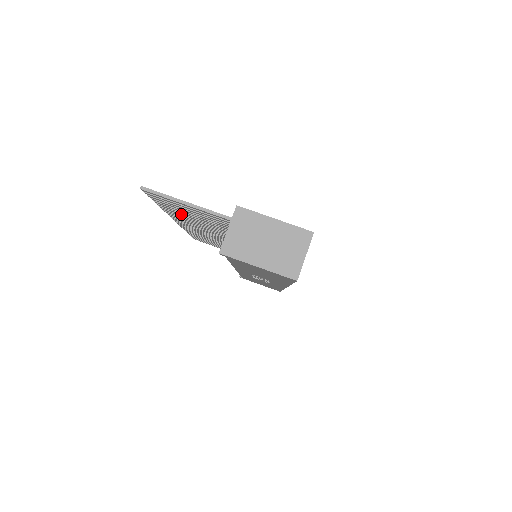
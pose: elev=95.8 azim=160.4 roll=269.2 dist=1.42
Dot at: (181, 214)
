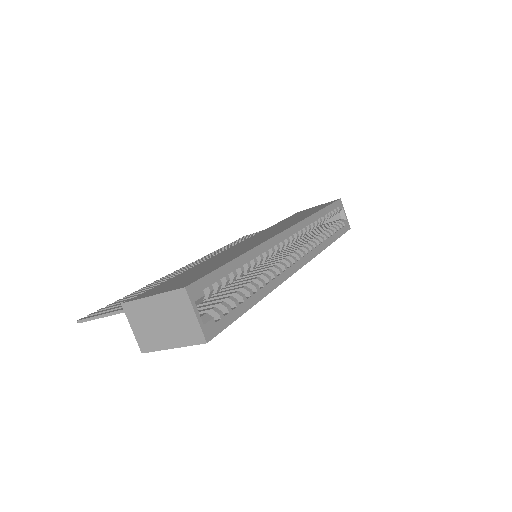
Dot at: occluded
